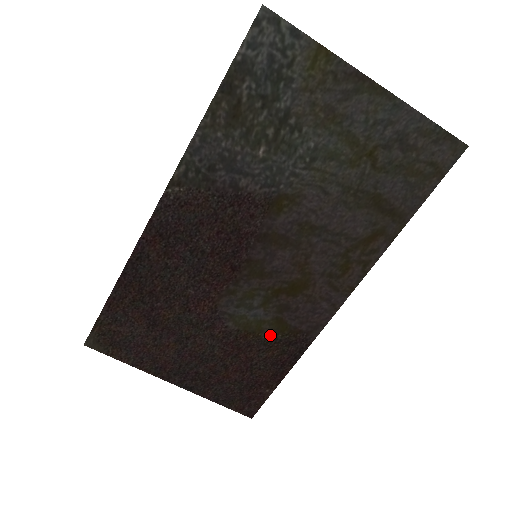
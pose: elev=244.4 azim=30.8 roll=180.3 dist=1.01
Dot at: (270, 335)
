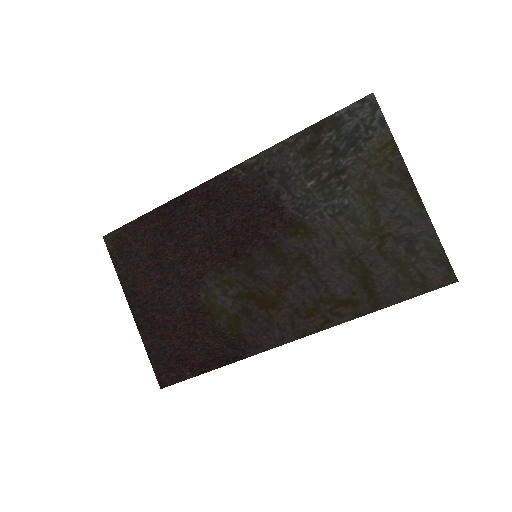
Dot at: (223, 327)
